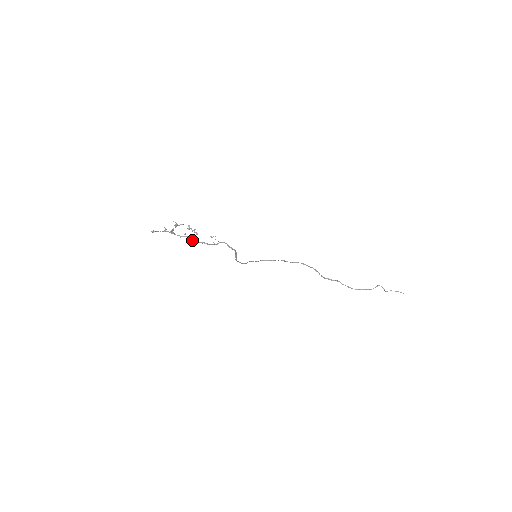
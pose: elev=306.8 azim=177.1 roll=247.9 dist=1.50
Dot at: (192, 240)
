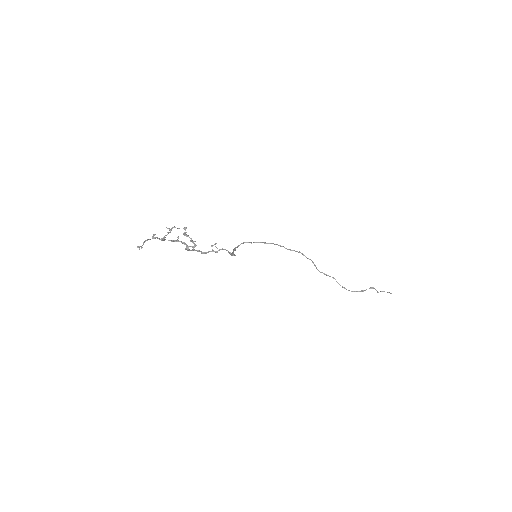
Dot at: (187, 250)
